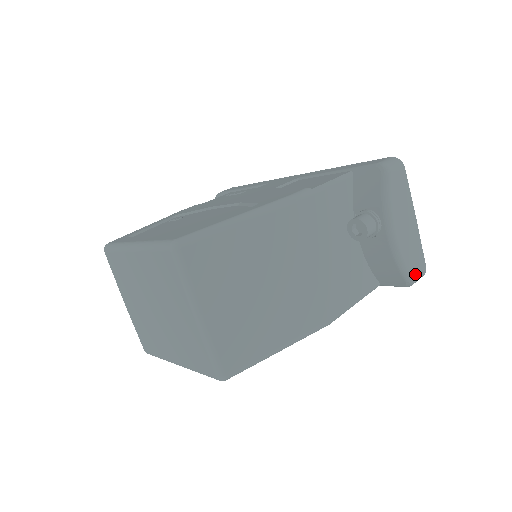
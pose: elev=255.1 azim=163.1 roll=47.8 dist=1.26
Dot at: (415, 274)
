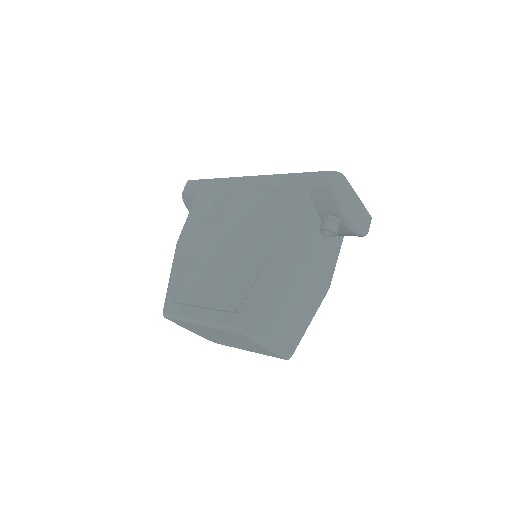
Dot at: (367, 229)
